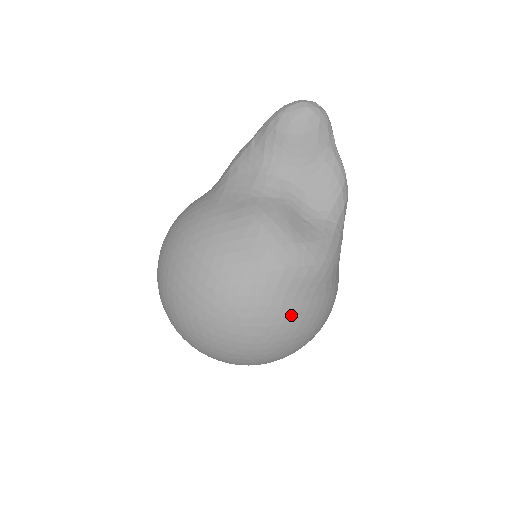
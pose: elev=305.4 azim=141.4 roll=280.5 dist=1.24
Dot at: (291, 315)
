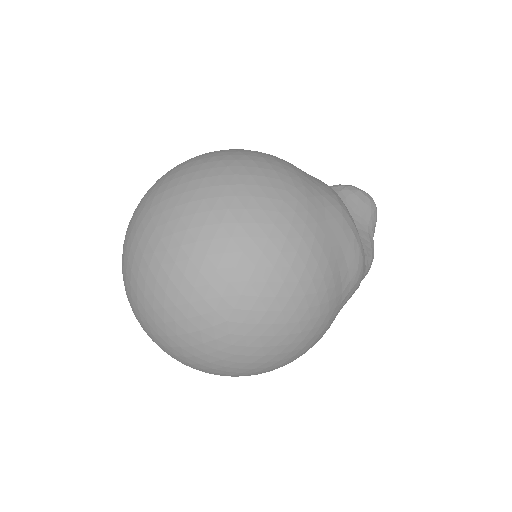
Dot at: (323, 256)
